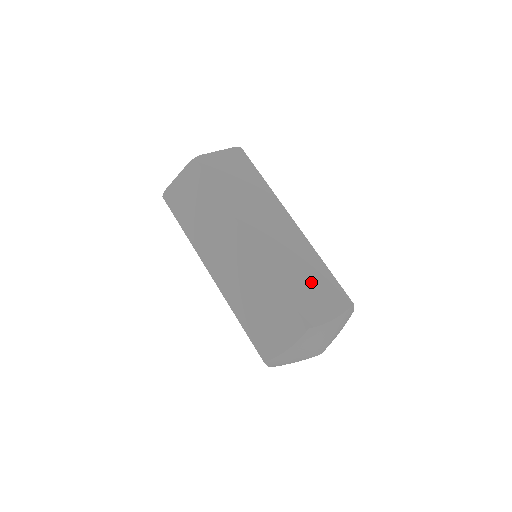
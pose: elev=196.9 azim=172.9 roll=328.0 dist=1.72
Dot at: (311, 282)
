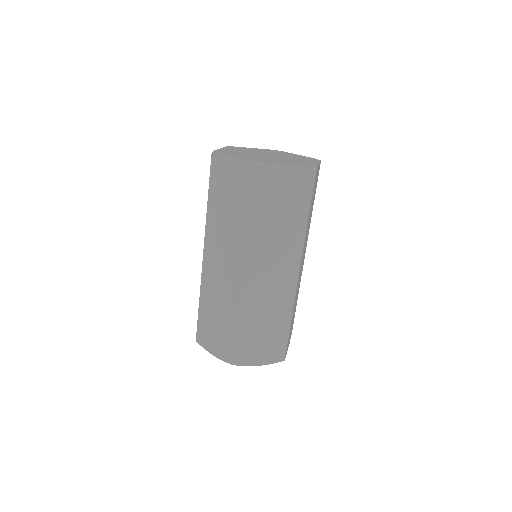
Dot at: (266, 332)
